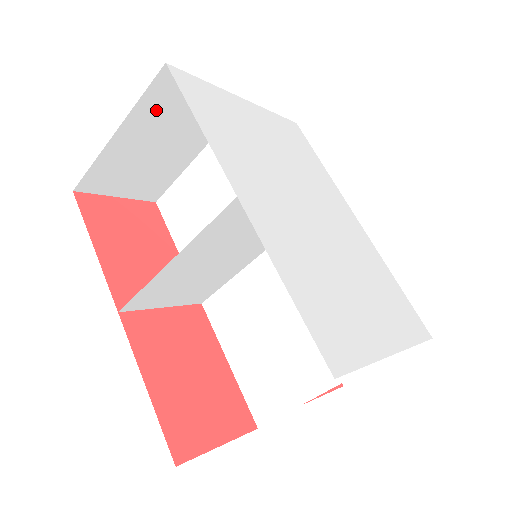
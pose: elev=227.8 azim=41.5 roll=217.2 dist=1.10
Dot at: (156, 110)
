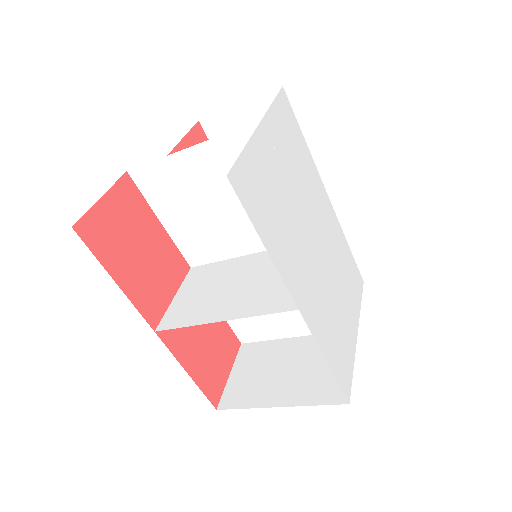
Dot at: occluded
